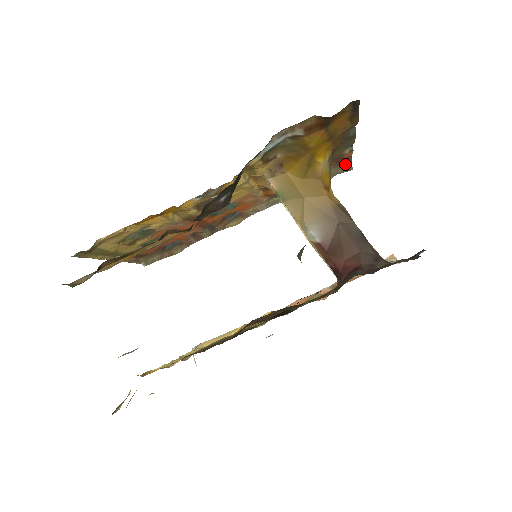
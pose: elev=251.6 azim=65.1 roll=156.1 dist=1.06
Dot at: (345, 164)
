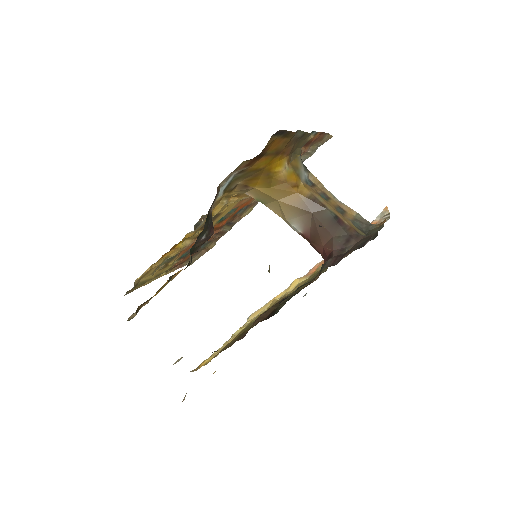
Dot at: (321, 138)
